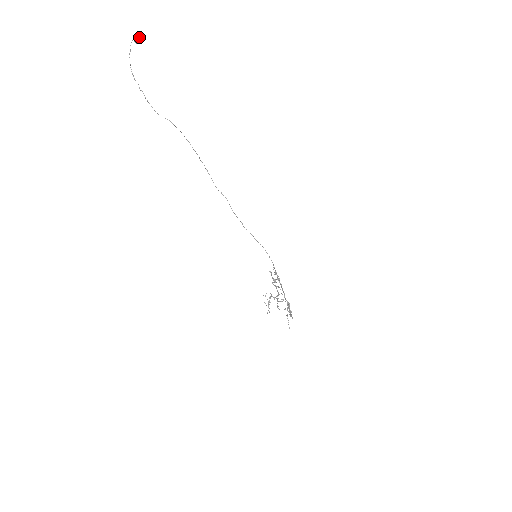
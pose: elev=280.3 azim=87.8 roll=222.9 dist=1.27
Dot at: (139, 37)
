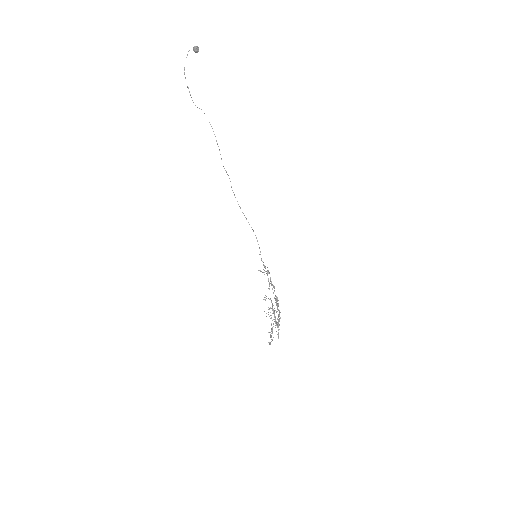
Dot at: (197, 46)
